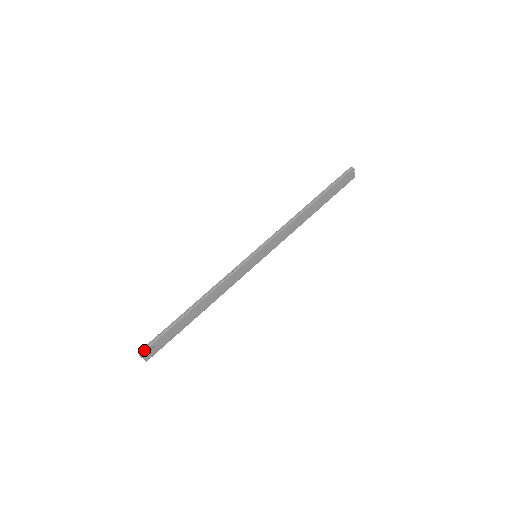
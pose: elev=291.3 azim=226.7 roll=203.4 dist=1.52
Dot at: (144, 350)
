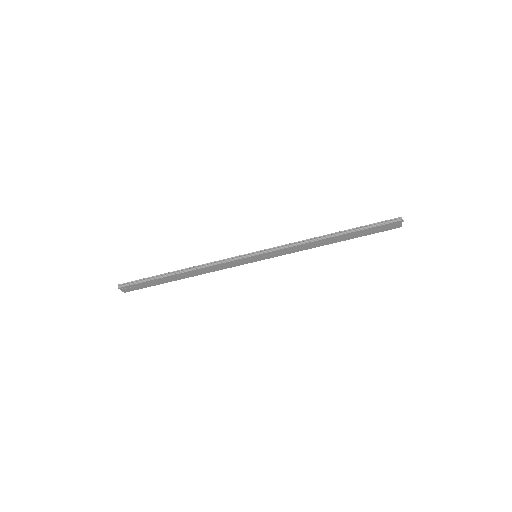
Dot at: (123, 286)
